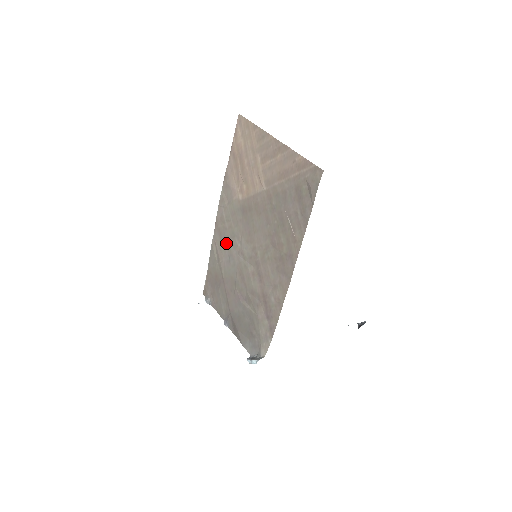
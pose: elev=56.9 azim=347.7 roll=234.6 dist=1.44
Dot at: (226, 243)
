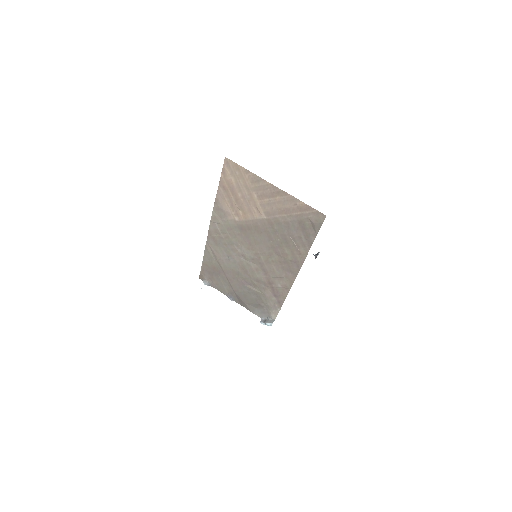
Dot at: (223, 247)
